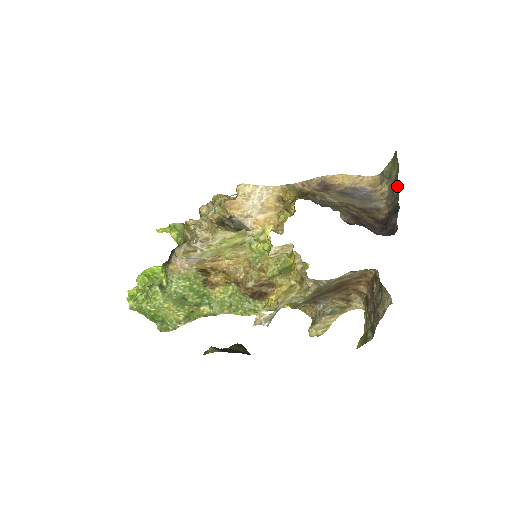
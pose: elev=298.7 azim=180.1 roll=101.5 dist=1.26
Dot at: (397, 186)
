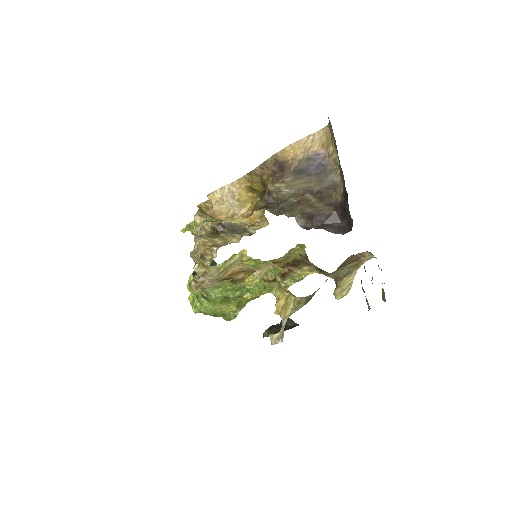
Dot at: (339, 163)
